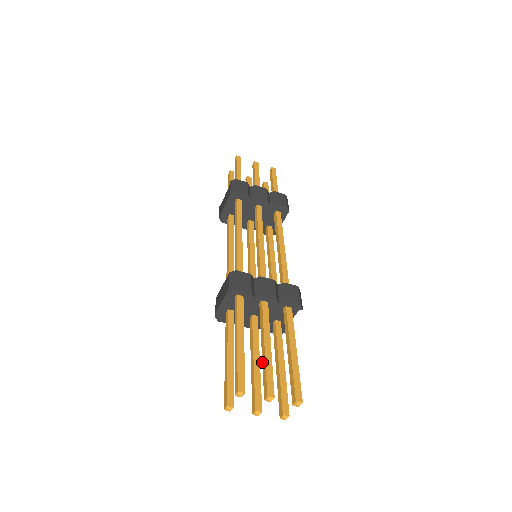
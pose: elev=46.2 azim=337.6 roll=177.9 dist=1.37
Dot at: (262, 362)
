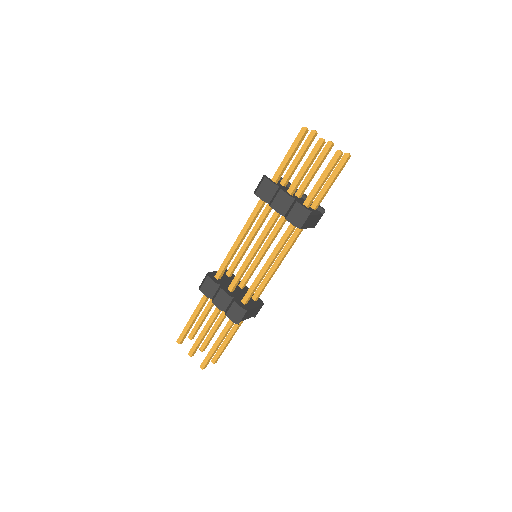
Dot at: occluded
